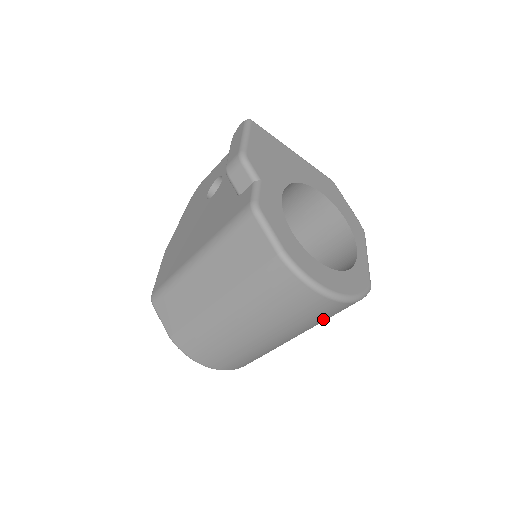
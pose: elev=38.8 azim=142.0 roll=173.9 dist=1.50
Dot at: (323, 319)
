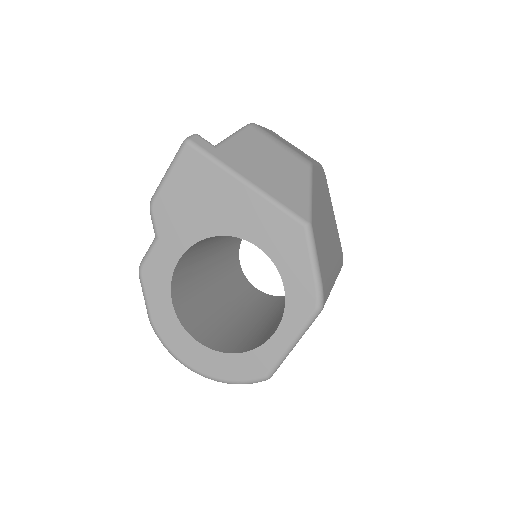
Dot at: occluded
